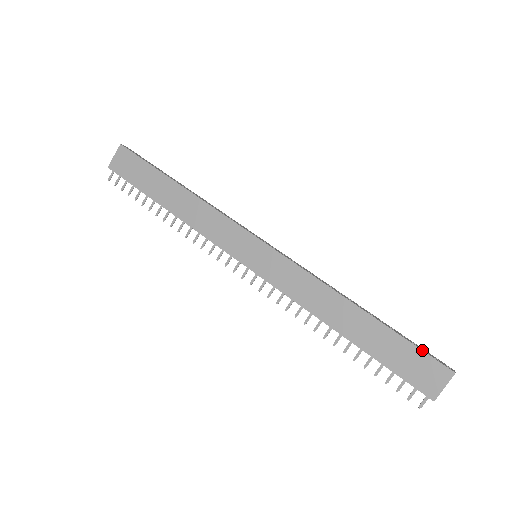
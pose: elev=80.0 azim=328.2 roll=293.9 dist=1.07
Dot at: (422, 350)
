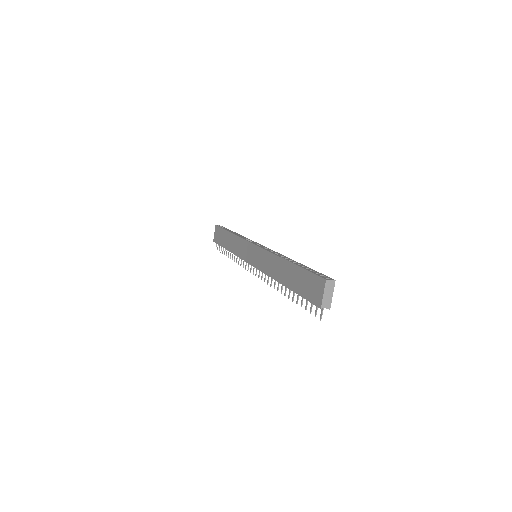
Dot at: (311, 272)
